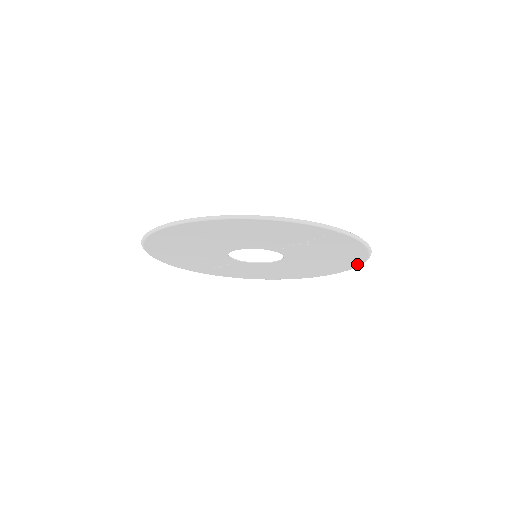
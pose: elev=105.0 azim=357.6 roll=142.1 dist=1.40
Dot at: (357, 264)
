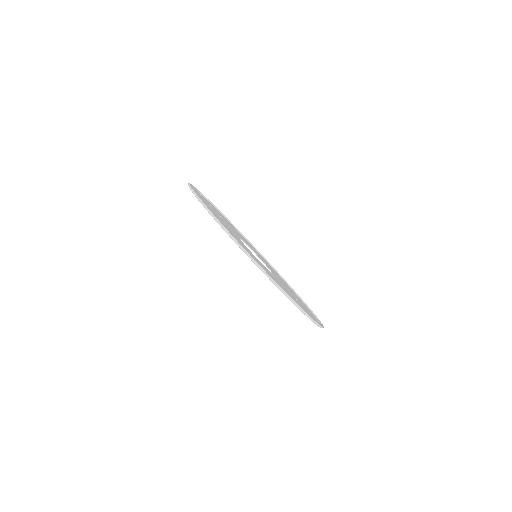
Dot at: occluded
